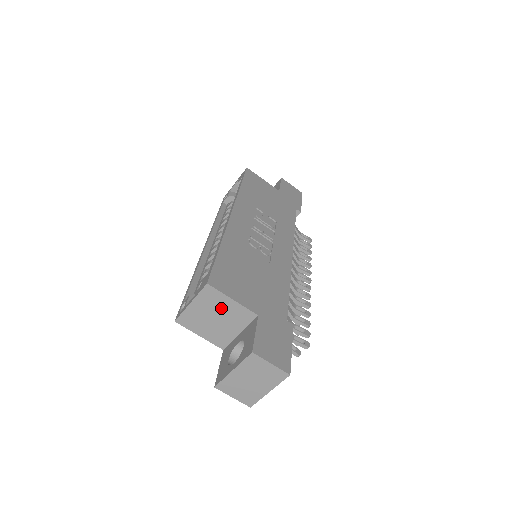
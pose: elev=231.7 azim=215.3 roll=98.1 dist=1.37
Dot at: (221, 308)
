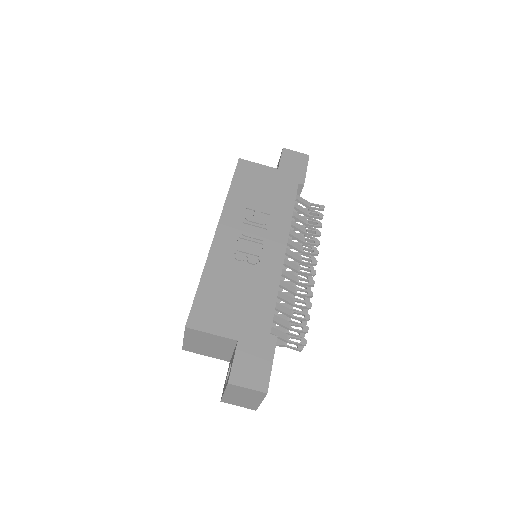
Dot at: (207, 339)
